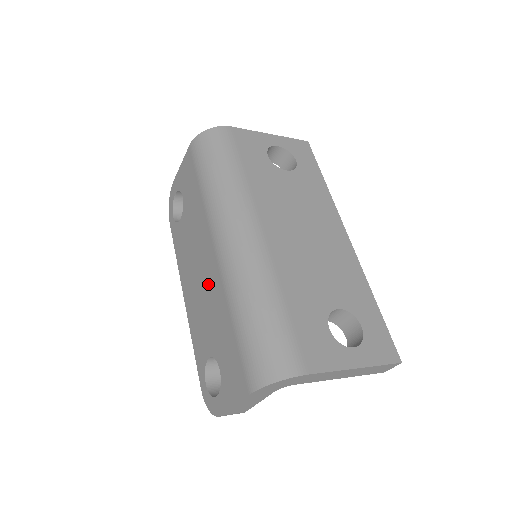
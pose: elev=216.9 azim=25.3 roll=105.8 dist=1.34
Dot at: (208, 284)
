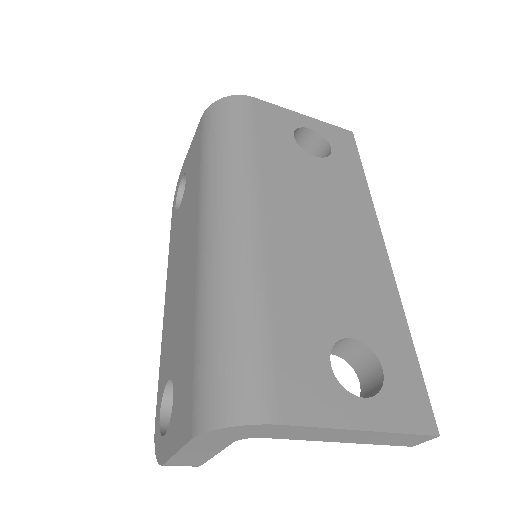
Dot at: (185, 281)
